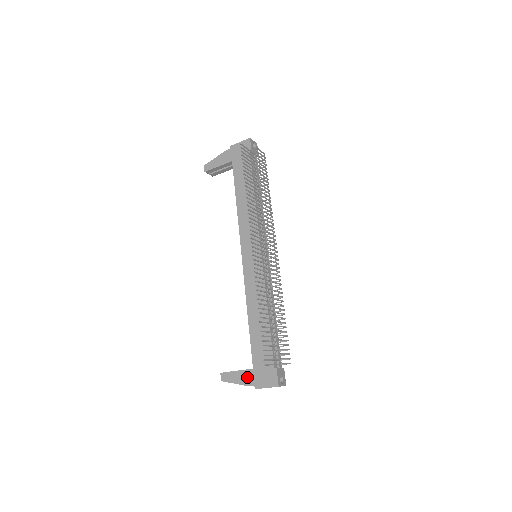
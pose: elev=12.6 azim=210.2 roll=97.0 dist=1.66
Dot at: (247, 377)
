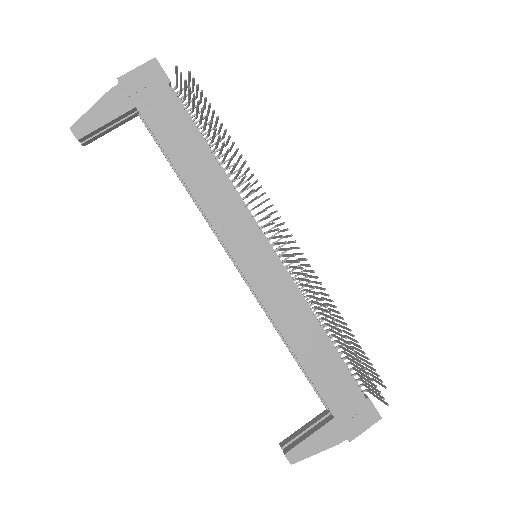
Dot at: (331, 434)
